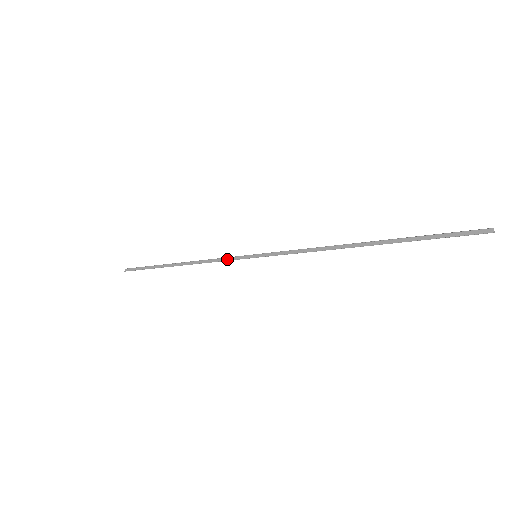
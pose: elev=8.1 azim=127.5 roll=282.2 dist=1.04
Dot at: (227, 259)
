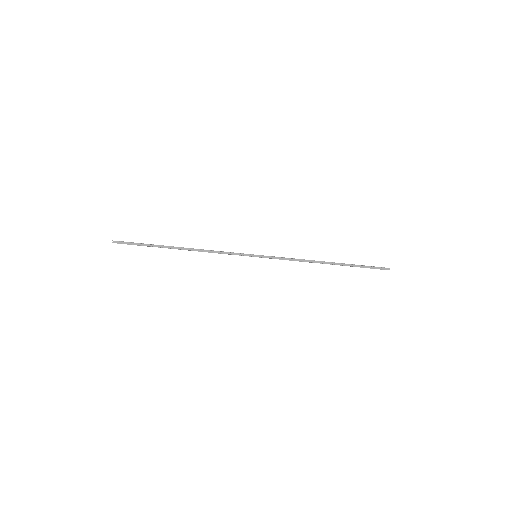
Dot at: (231, 253)
